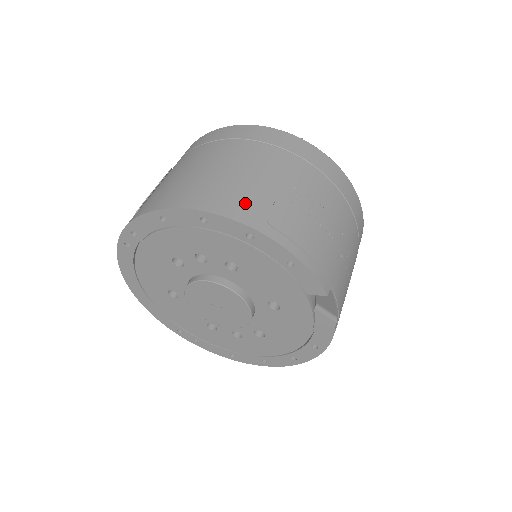
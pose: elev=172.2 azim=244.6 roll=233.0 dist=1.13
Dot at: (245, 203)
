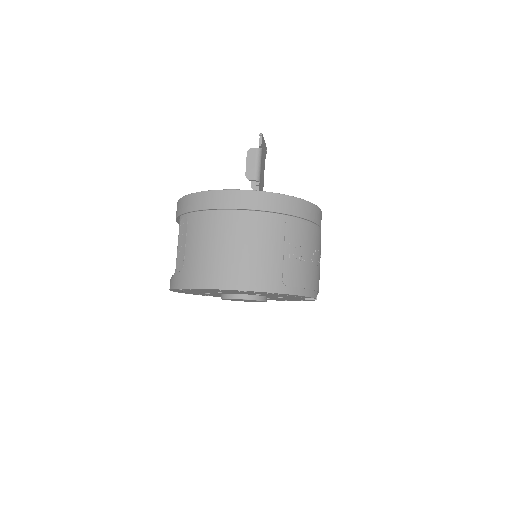
Dot at: (268, 276)
